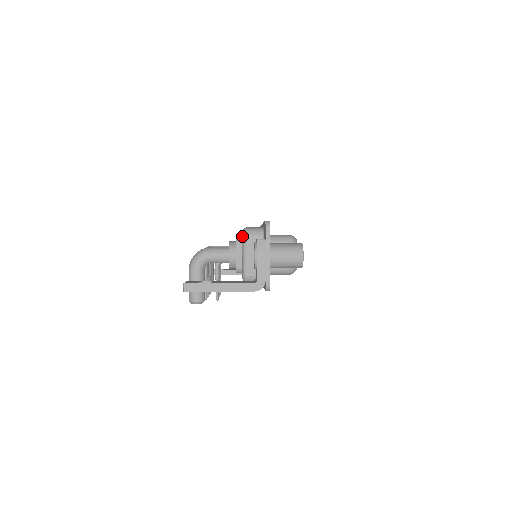
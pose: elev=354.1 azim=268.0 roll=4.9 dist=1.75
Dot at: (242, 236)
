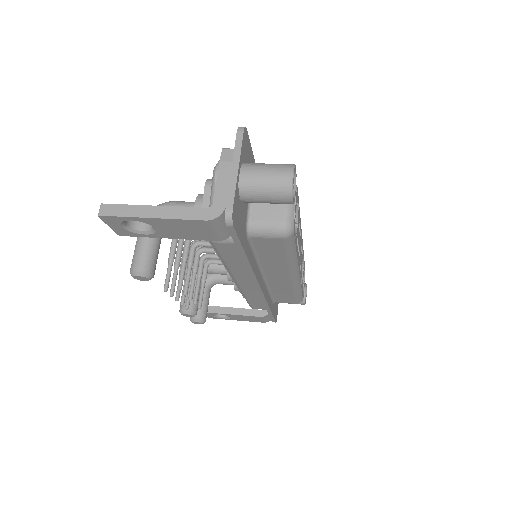
Dot at: (213, 170)
